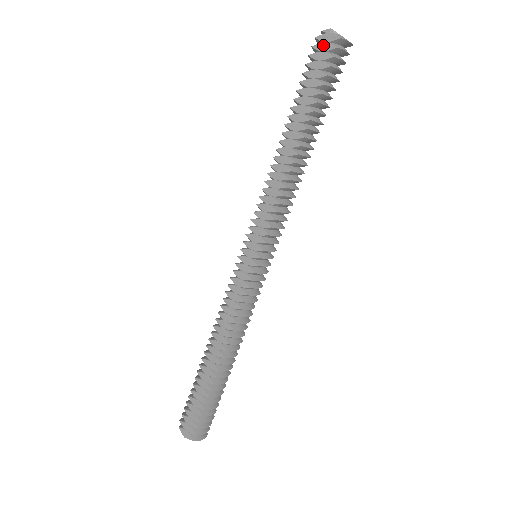
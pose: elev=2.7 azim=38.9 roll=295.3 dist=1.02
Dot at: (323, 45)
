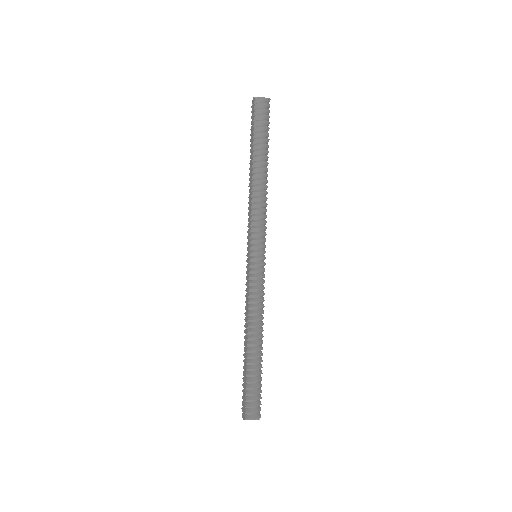
Dot at: (252, 108)
